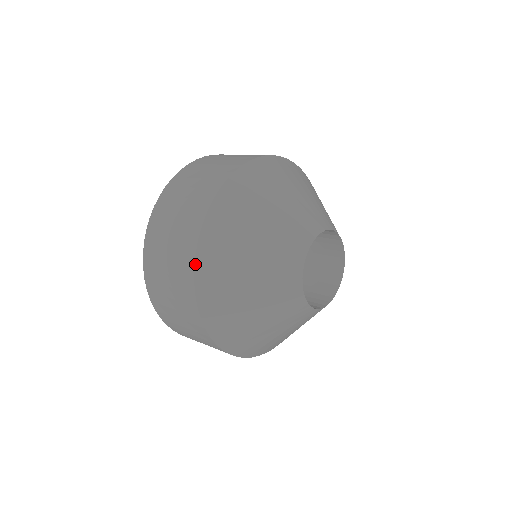
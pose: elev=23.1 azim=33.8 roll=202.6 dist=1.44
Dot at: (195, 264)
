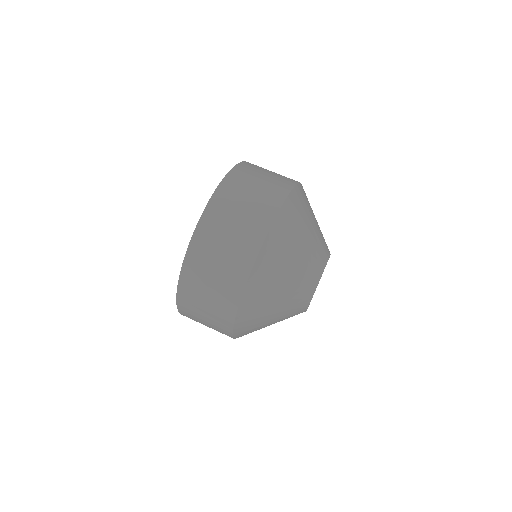
Dot at: (272, 225)
